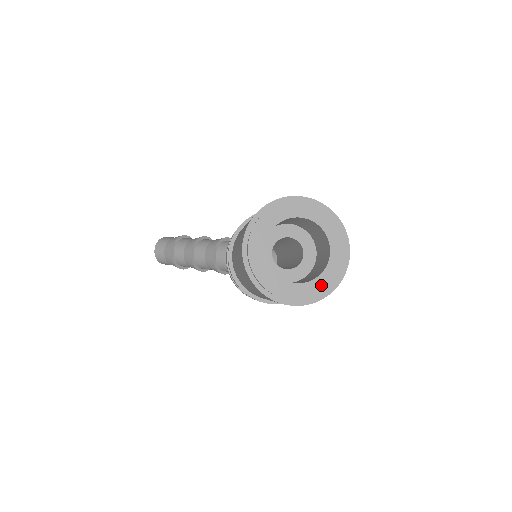
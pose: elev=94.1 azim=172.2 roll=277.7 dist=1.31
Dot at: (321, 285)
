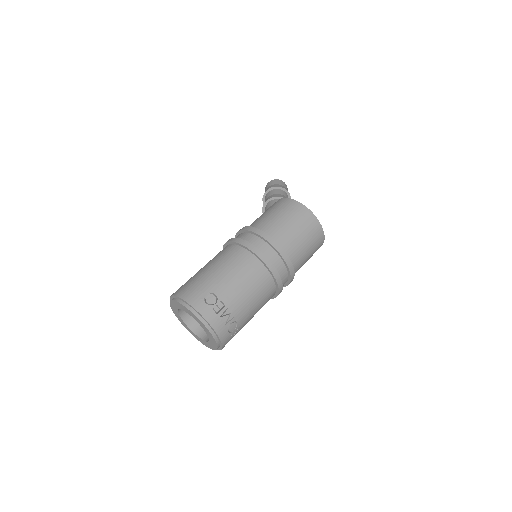
Dot at: (213, 345)
